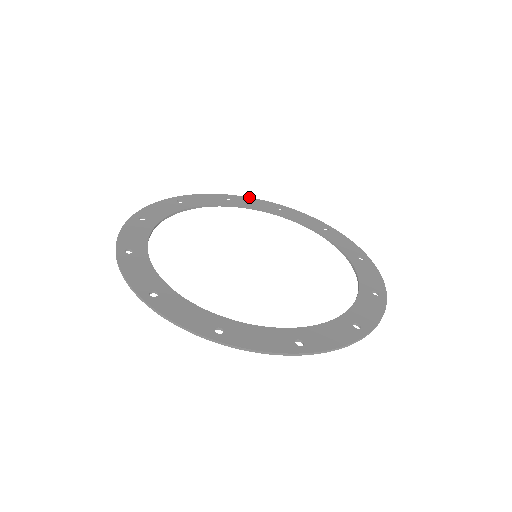
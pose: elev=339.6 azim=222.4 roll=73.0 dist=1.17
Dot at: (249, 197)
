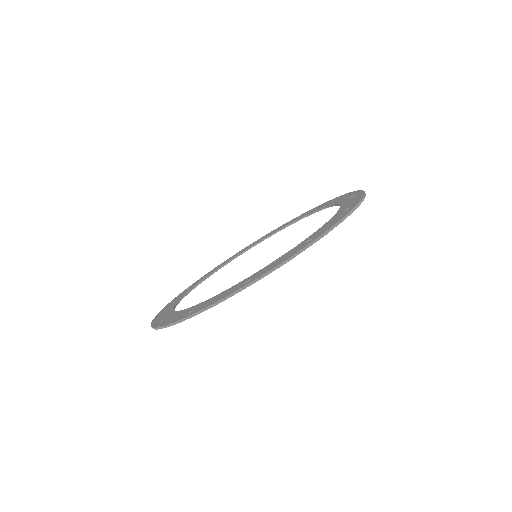
Dot at: (236, 253)
